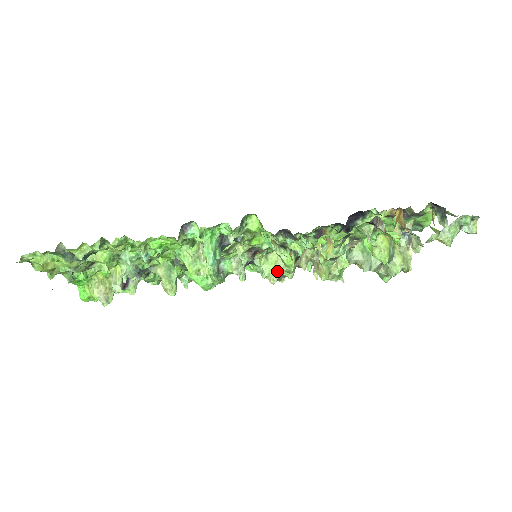
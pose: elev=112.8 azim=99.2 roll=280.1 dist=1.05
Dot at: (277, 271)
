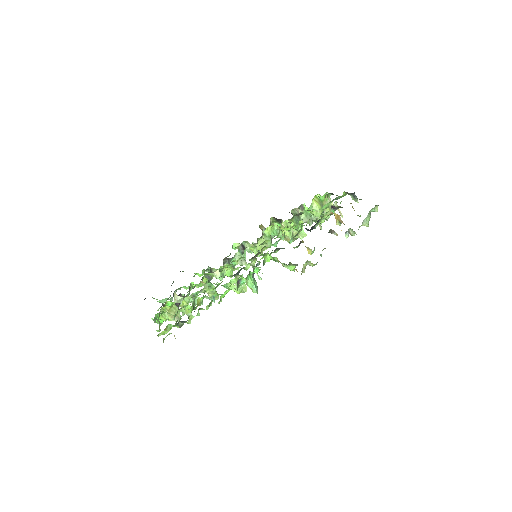
Dot at: occluded
